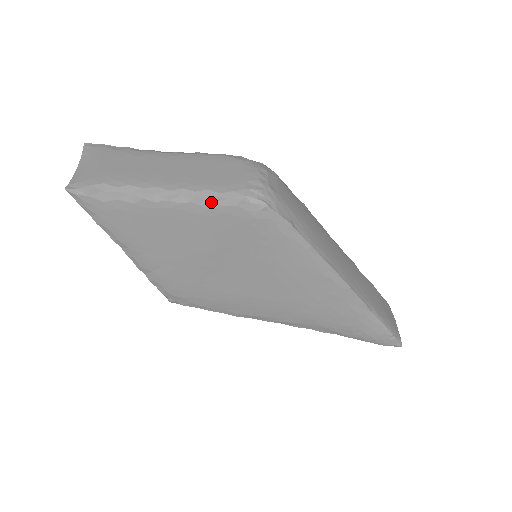
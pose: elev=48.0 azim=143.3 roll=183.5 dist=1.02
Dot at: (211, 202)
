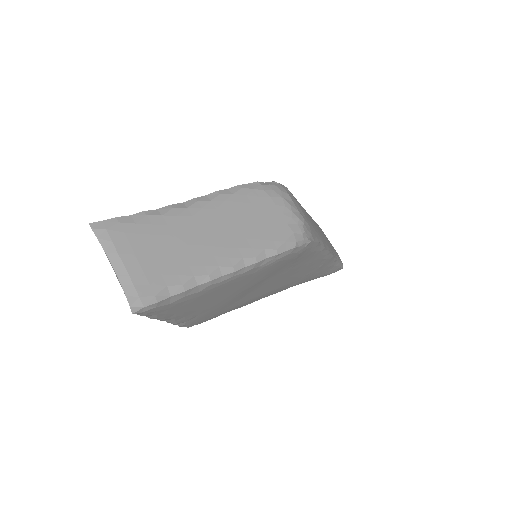
Dot at: (270, 260)
